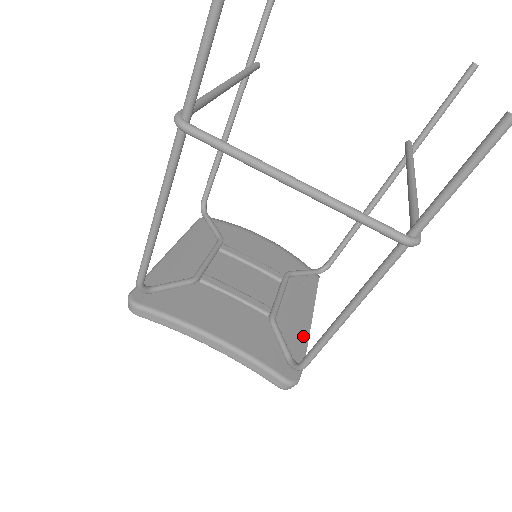
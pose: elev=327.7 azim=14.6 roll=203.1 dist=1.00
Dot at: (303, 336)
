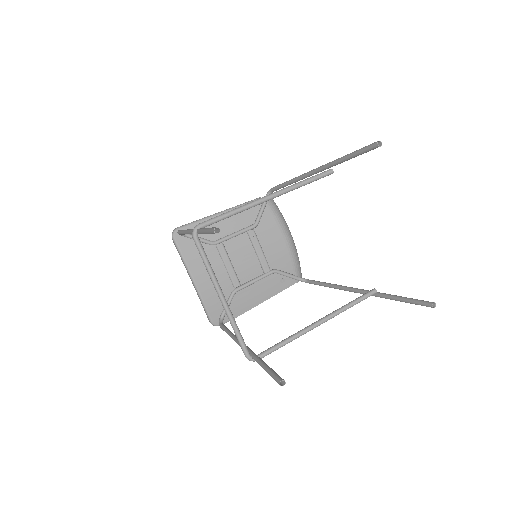
Dot at: (245, 308)
